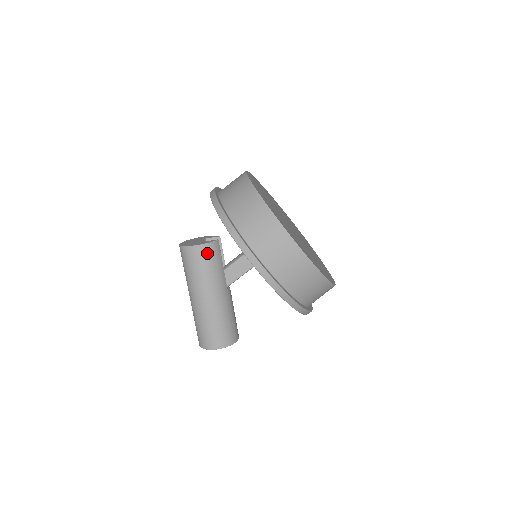
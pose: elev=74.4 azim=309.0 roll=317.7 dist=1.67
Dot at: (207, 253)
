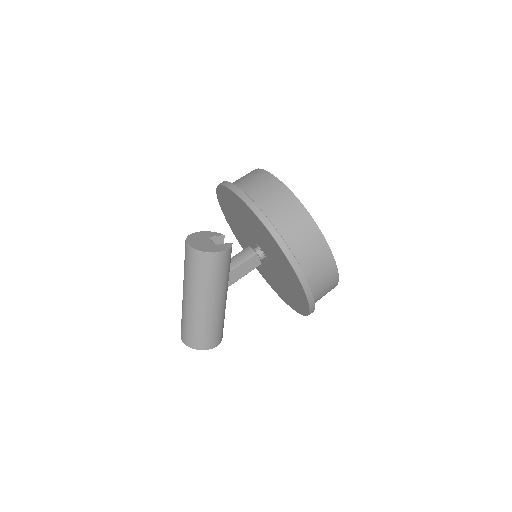
Dot at: (226, 259)
